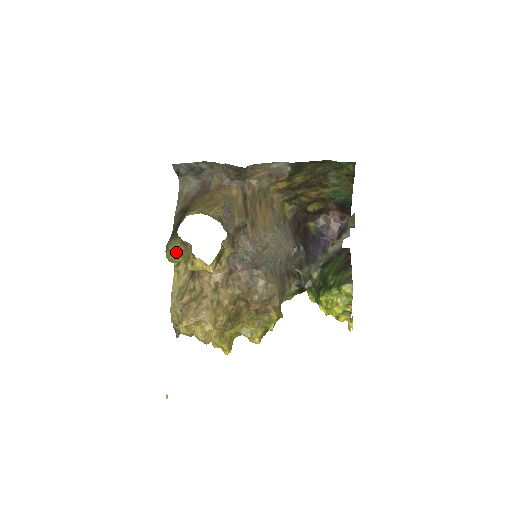
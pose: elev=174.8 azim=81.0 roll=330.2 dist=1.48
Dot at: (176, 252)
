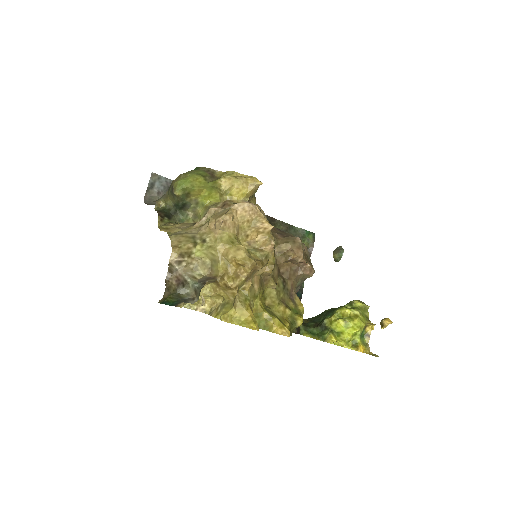
Dot at: (199, 175)
